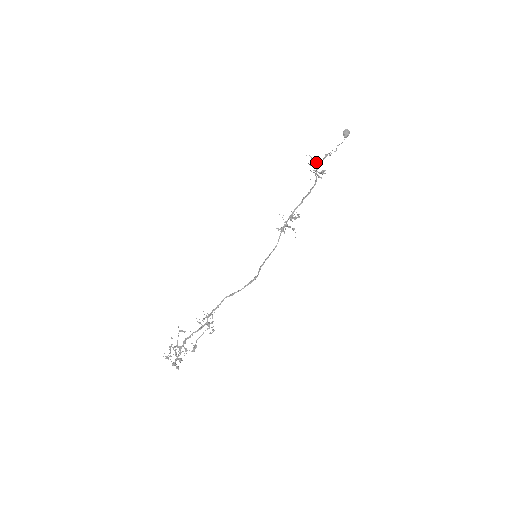
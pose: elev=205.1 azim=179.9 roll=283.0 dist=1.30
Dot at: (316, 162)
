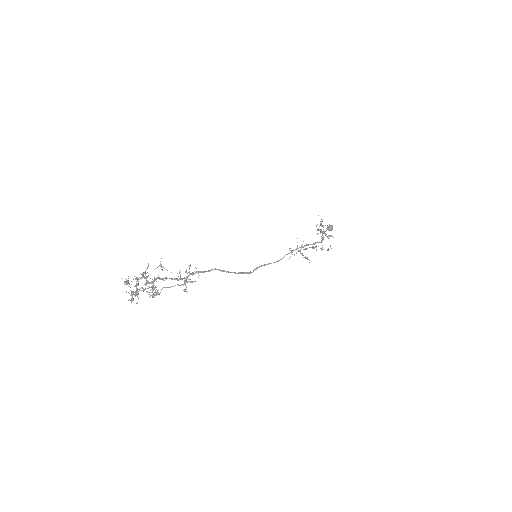
Dot at: occluded
